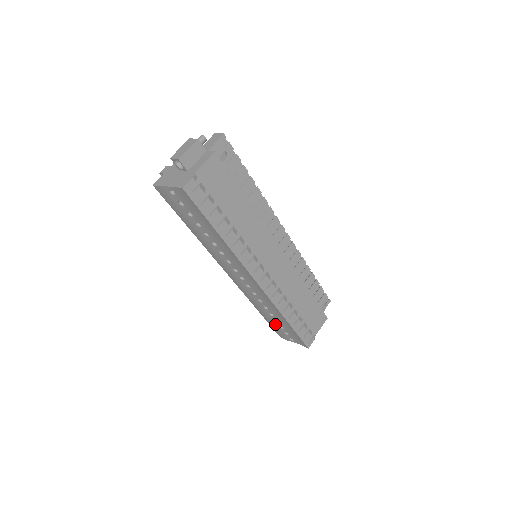
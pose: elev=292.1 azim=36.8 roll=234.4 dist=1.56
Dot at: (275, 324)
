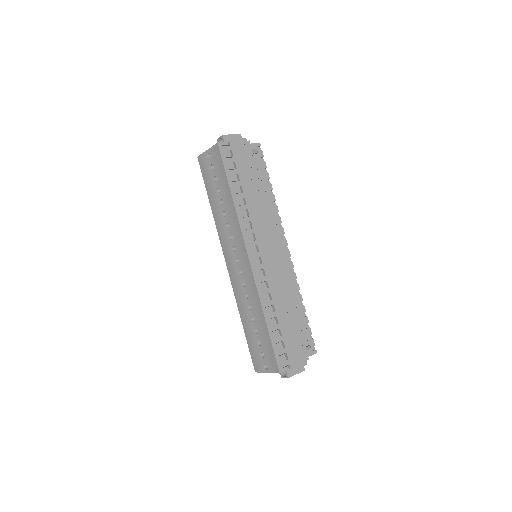
Dot at: (254, 340)
